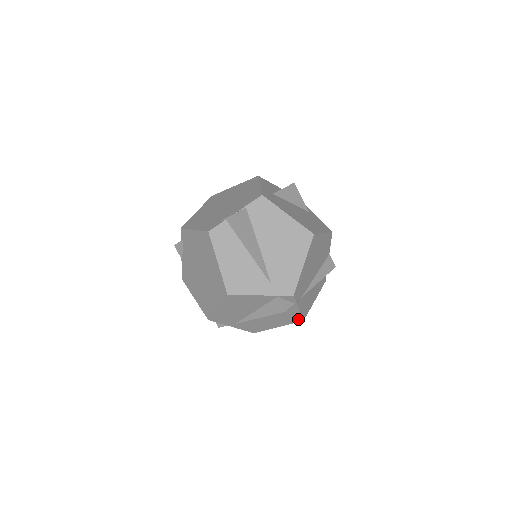
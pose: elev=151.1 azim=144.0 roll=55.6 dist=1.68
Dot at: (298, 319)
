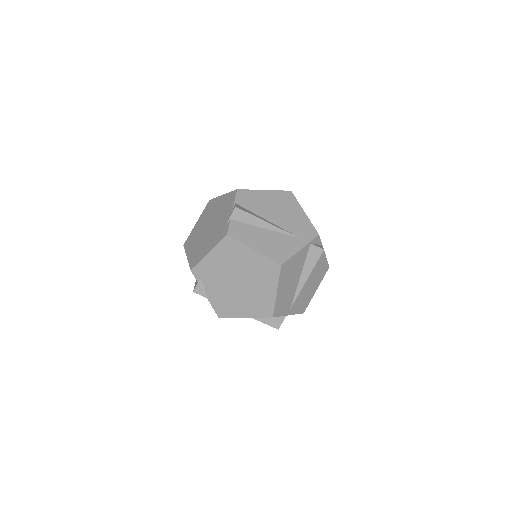
Dot at: (326, 267)
